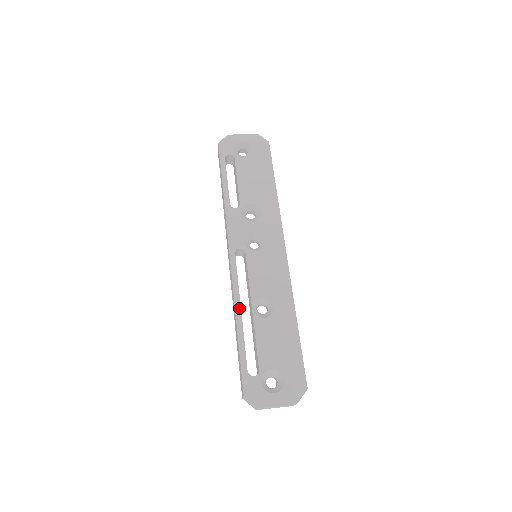
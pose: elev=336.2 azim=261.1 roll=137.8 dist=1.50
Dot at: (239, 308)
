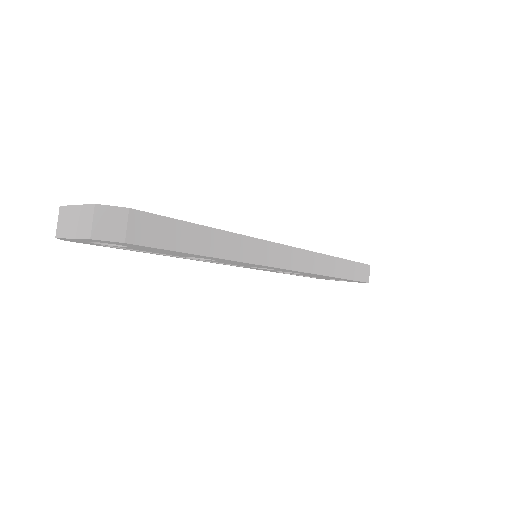
Dot at: occluded
